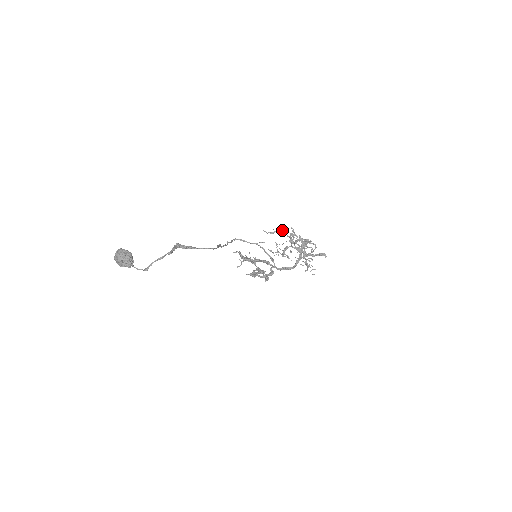
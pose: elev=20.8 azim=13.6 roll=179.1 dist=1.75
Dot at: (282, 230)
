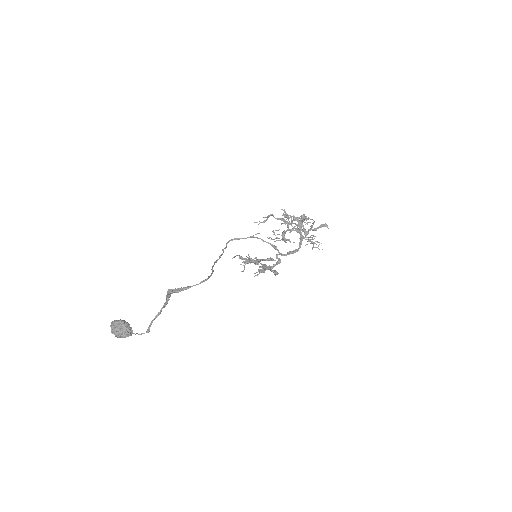
Dot at: (273, 216)
